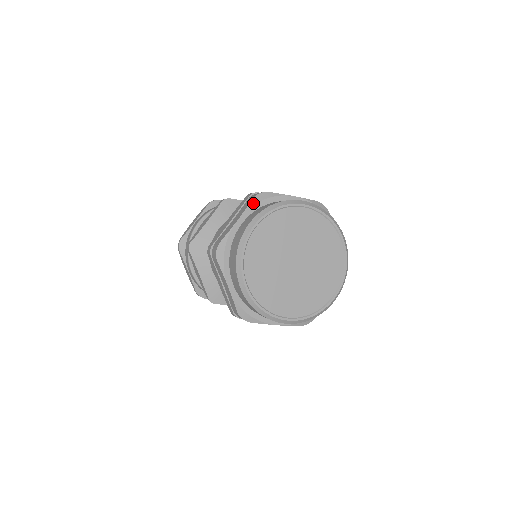
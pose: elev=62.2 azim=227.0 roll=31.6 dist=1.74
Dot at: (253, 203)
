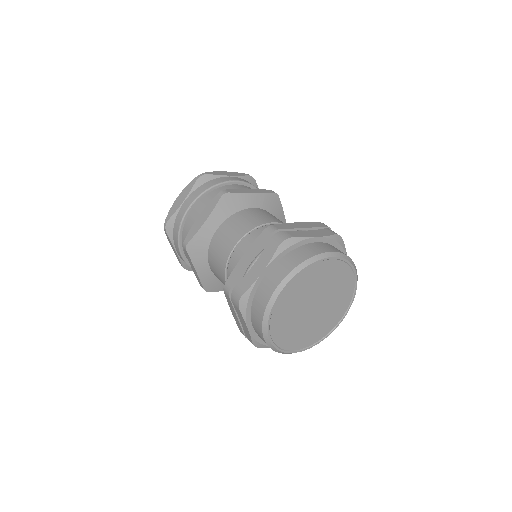
Dot at: (333, 237)
